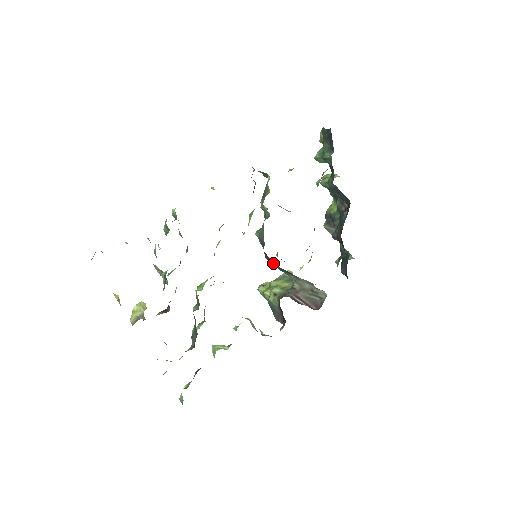
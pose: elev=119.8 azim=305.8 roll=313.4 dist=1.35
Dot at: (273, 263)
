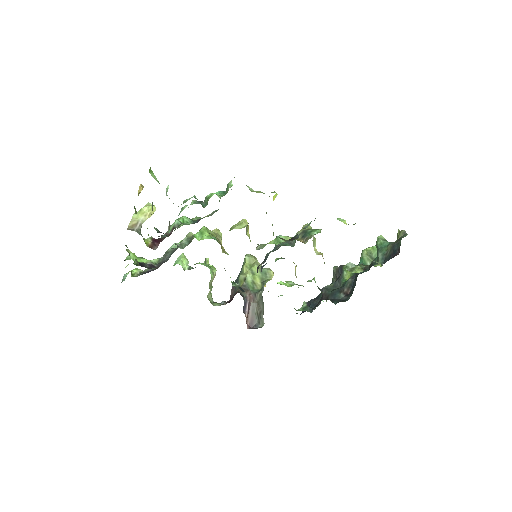
Dot at: occluded
